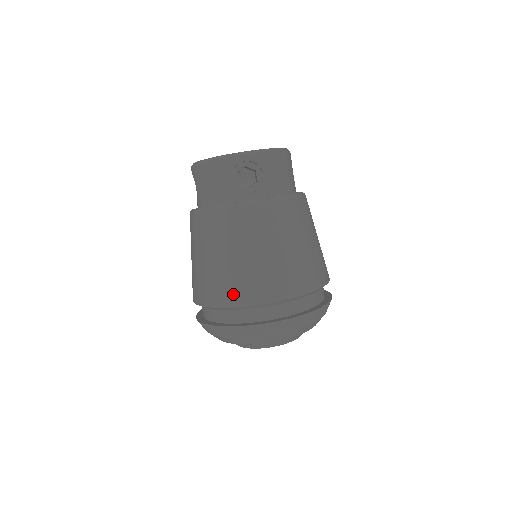
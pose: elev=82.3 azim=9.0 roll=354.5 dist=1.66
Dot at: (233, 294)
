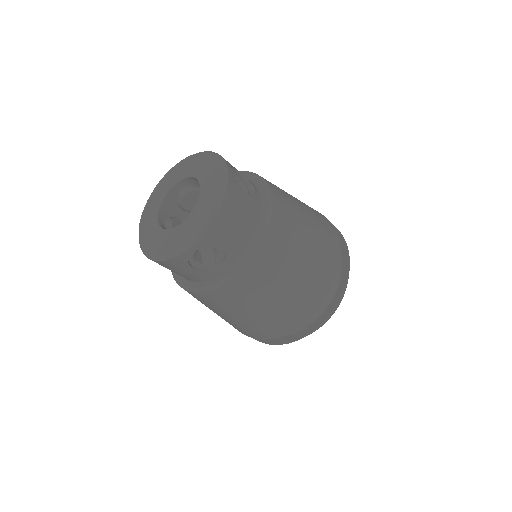
Dot at: (261, 334)
